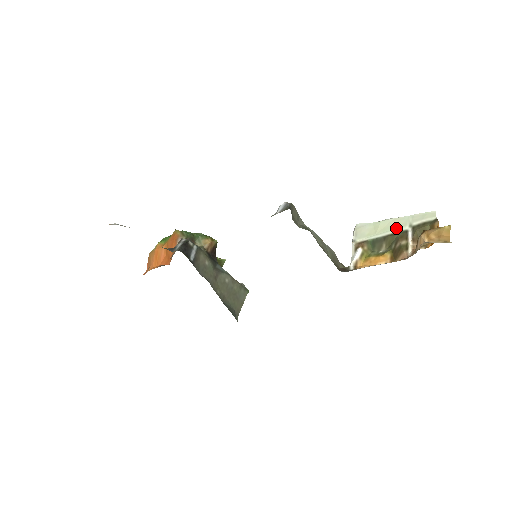
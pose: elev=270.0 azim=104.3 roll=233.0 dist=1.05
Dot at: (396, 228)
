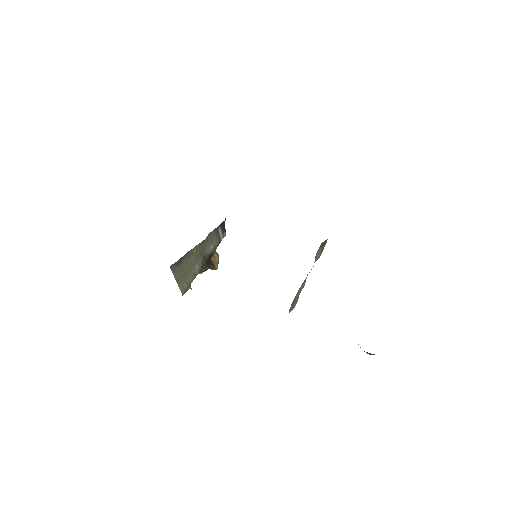
Dot at: occluded
